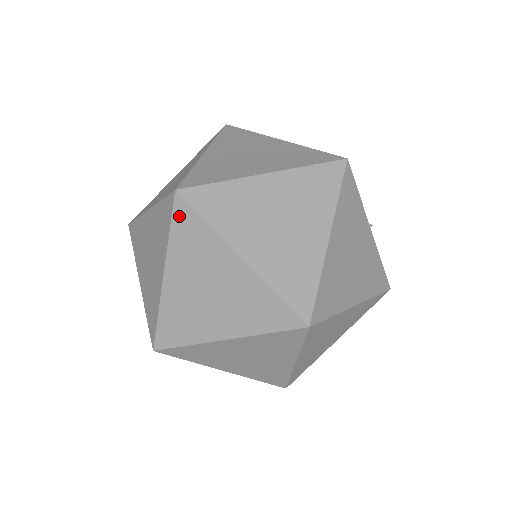
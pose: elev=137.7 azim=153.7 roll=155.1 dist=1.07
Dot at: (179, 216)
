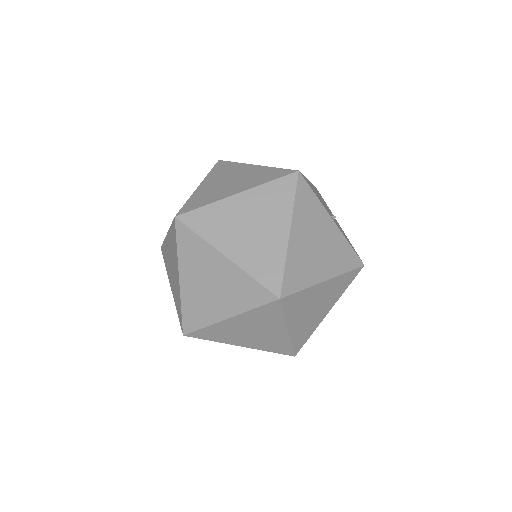
Dot at: (181, 234)
